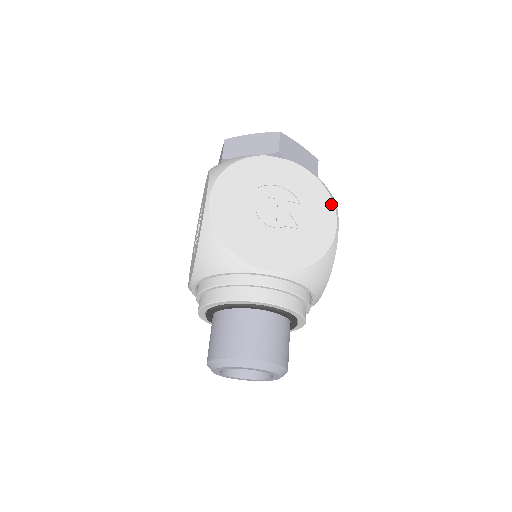
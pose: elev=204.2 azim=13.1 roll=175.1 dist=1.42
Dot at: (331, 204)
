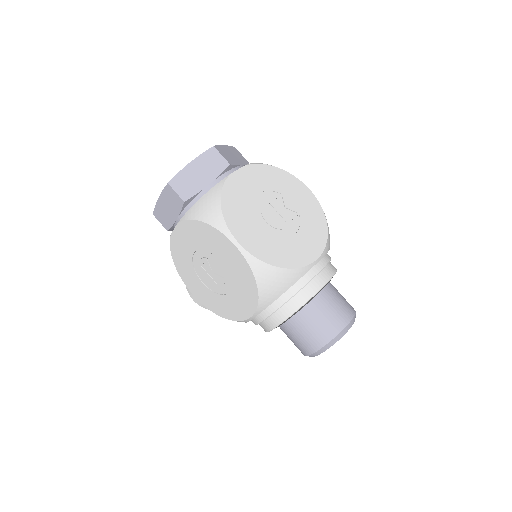
Dot at: (295, 178)
